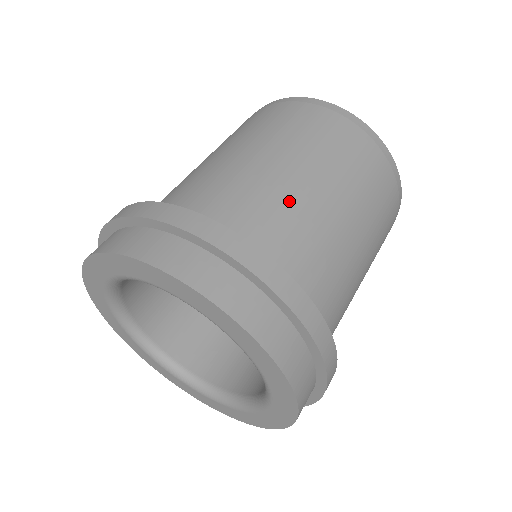
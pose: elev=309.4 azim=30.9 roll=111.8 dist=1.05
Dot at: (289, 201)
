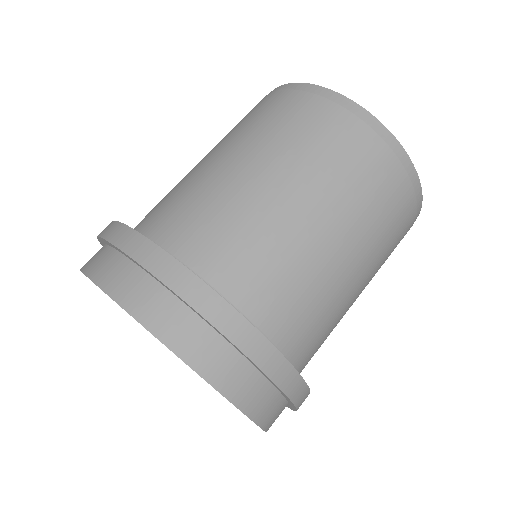
Dot at: (276, 235)
